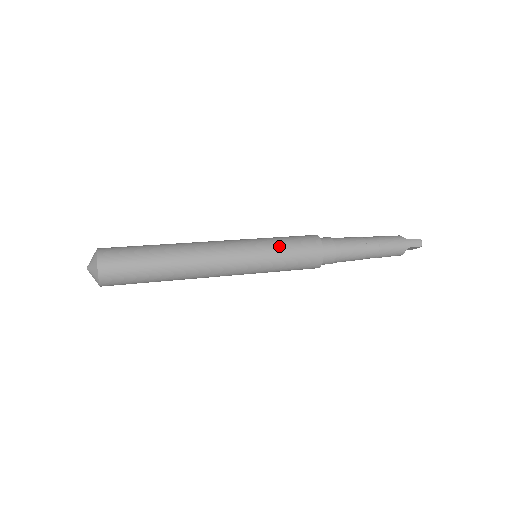
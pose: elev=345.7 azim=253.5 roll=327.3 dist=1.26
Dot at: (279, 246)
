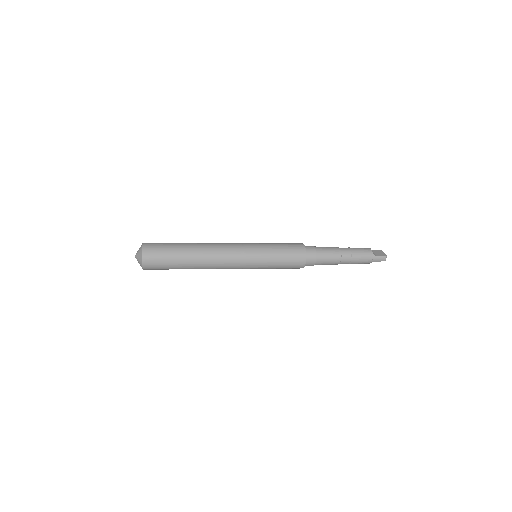
Dot at: (273, 258)
